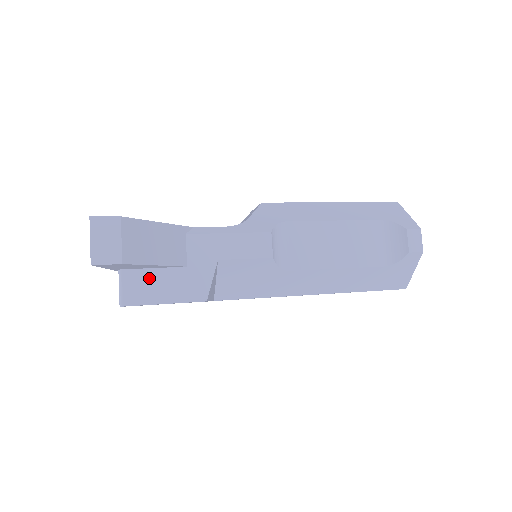
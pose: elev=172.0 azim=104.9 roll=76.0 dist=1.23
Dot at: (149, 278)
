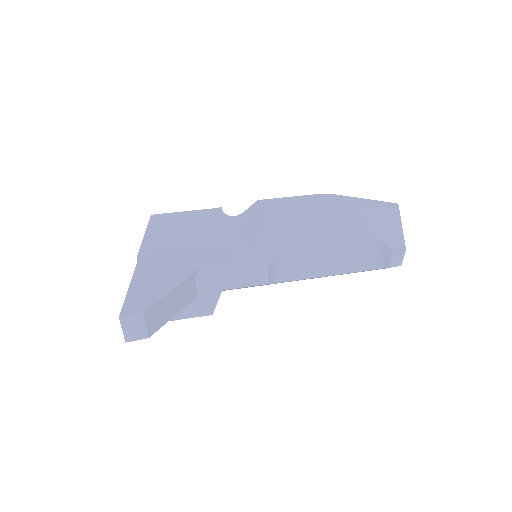
Dot at: occluded
